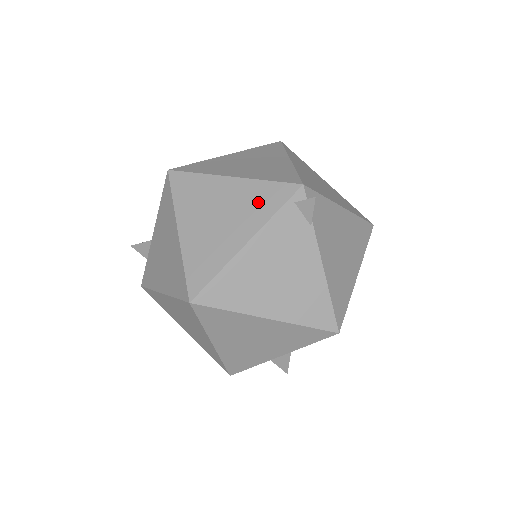
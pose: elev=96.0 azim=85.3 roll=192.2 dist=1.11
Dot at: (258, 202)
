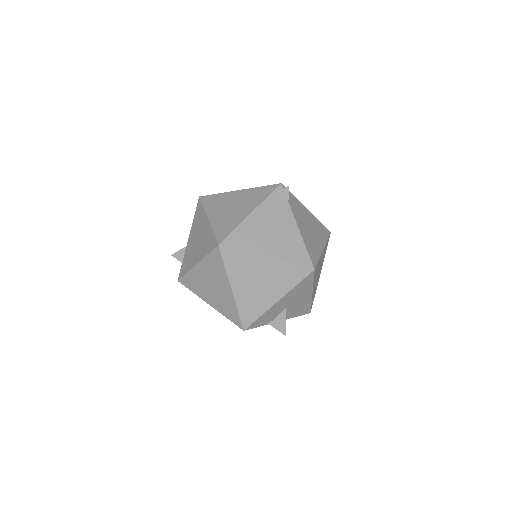
Dot at: (256, 196)
